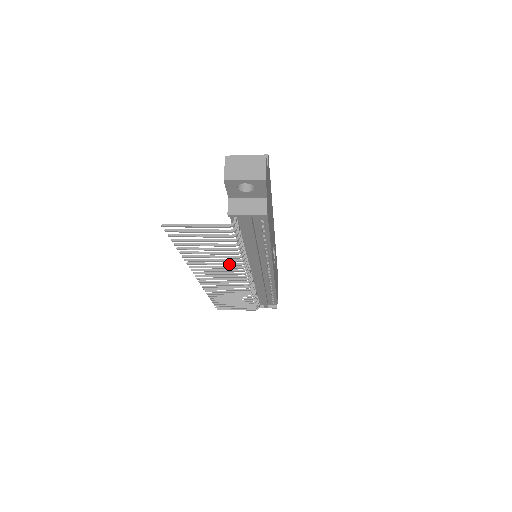
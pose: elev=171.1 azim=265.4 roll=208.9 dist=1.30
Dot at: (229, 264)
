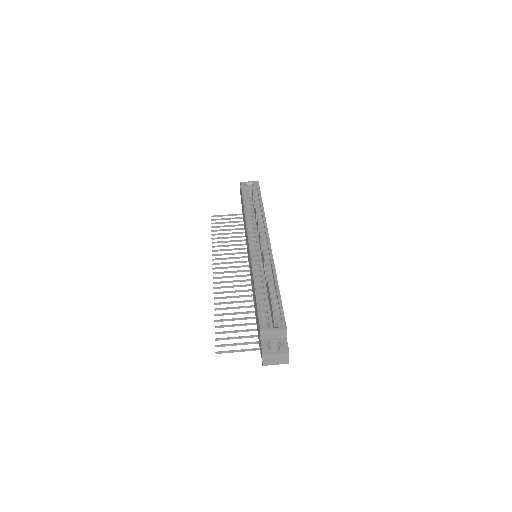
Dot at: occluded
